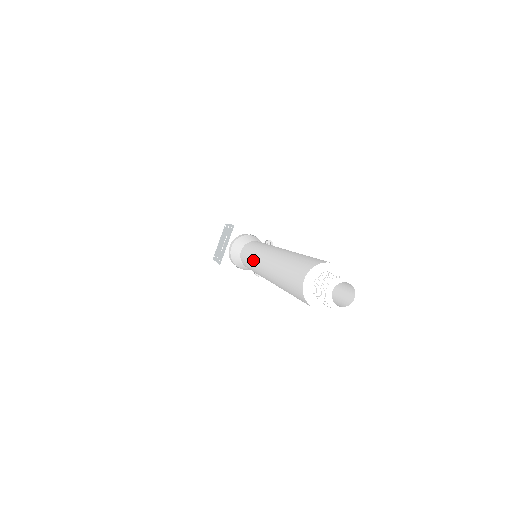
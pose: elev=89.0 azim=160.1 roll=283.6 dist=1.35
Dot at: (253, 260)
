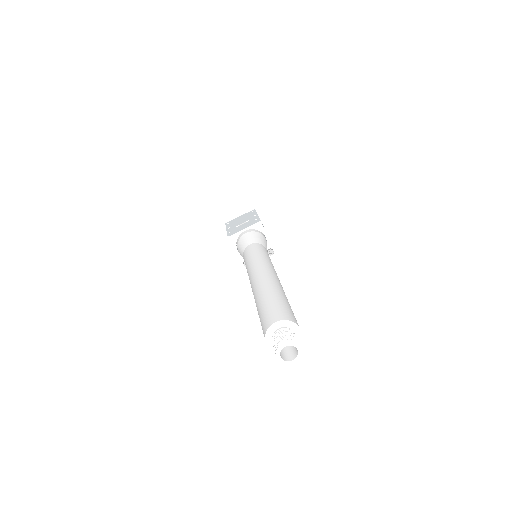
Dot at: (253, 263)
